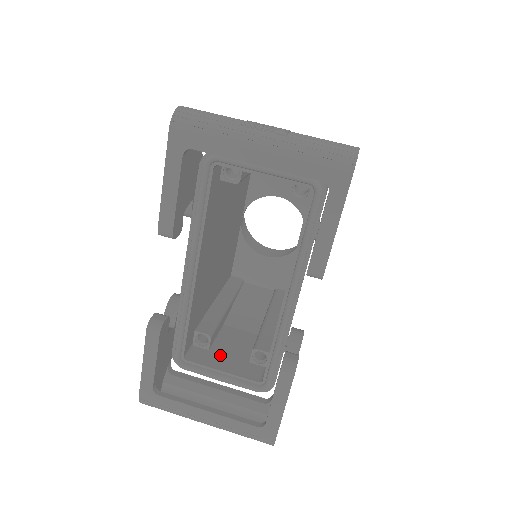
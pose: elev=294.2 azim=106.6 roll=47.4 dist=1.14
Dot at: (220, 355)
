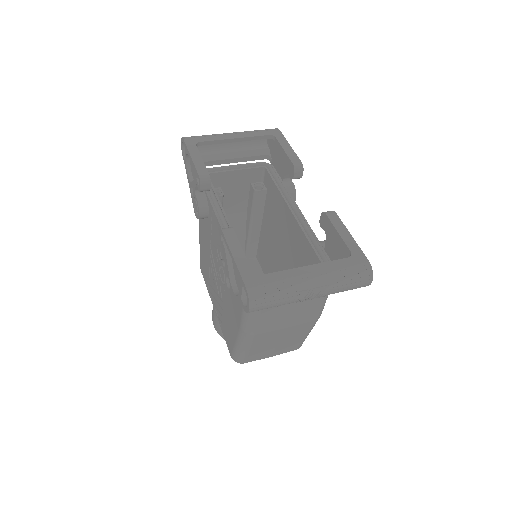
Dot at: occluded
